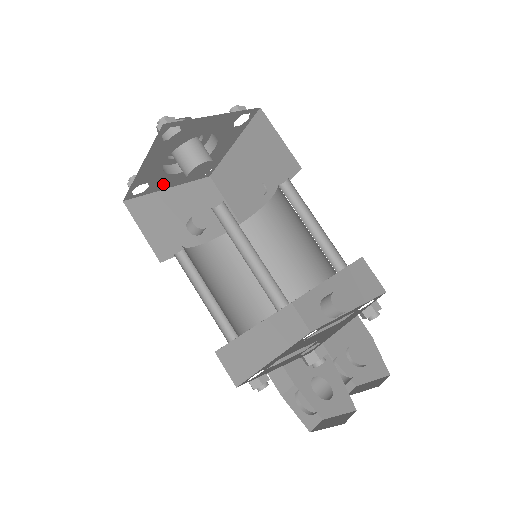
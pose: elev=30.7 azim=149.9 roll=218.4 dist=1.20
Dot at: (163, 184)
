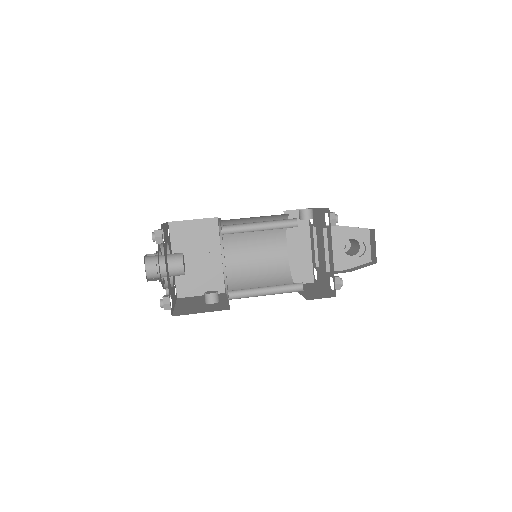
Dot at: (173, 301)
